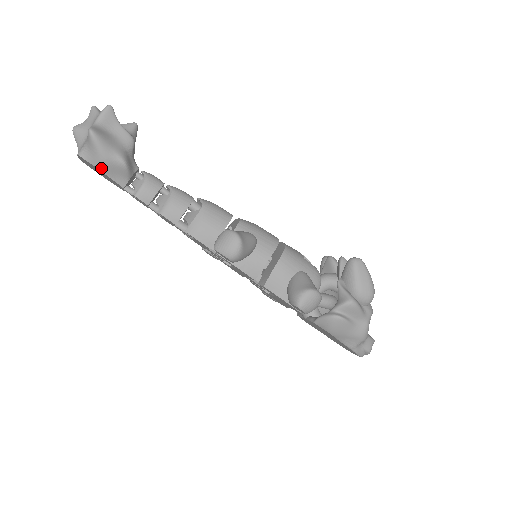
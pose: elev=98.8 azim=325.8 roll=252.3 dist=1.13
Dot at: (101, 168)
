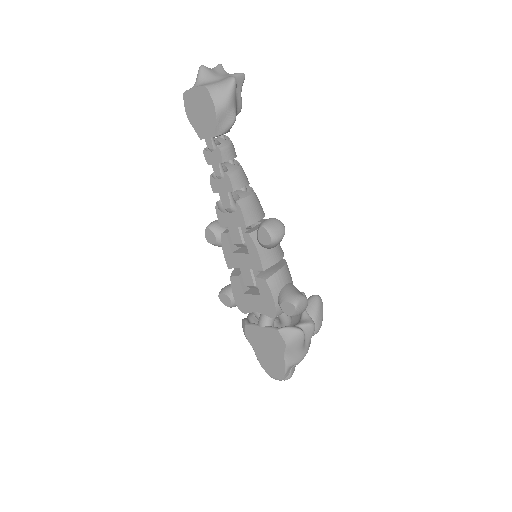
Dot at: (218, 109)
